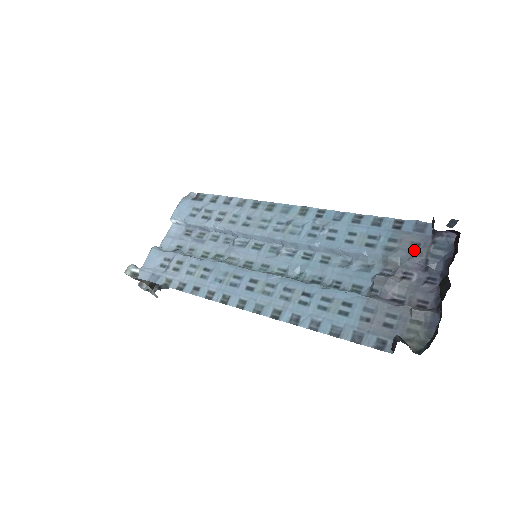
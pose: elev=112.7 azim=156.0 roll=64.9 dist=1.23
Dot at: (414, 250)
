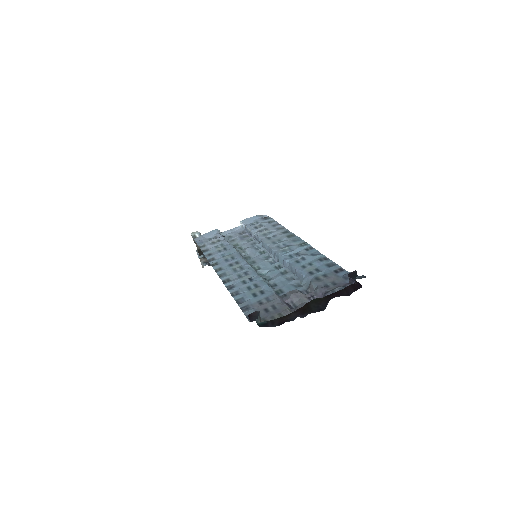
Dot at: (329, 285)
